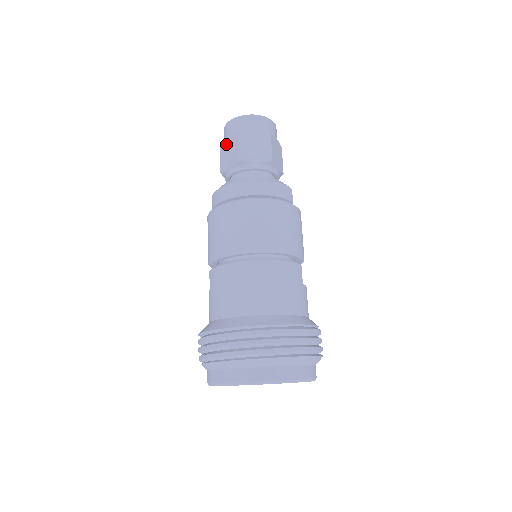
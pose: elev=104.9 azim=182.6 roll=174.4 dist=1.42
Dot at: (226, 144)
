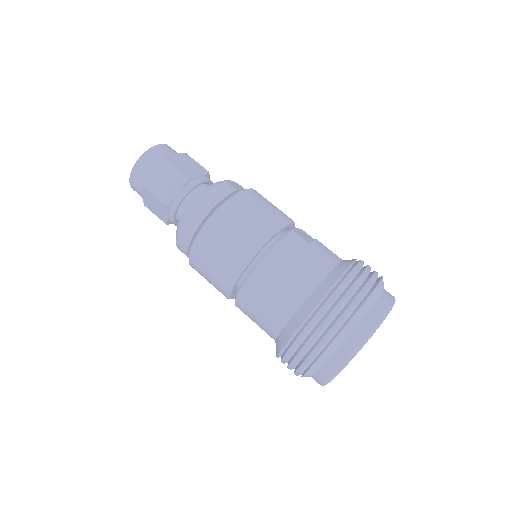
Dot at: (146, 201)
